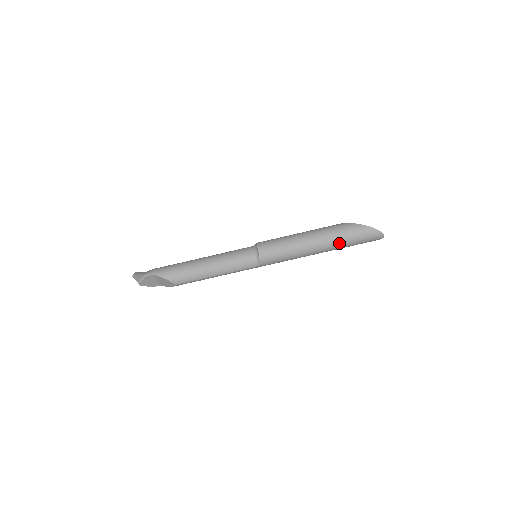
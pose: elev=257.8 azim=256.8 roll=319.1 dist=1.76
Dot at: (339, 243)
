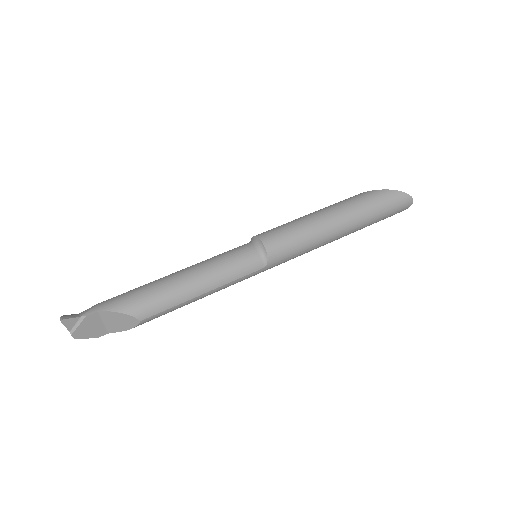
Dot at: (365, 217)
